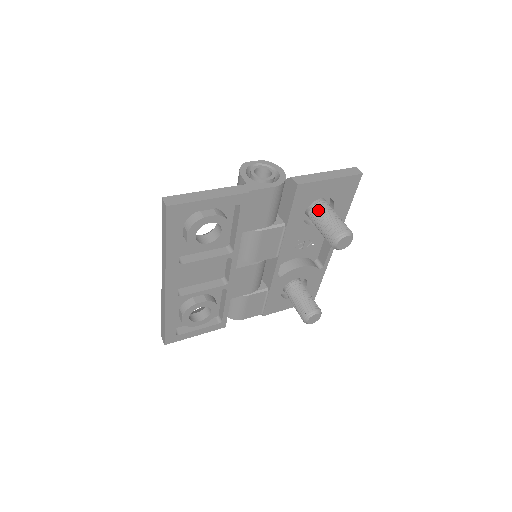
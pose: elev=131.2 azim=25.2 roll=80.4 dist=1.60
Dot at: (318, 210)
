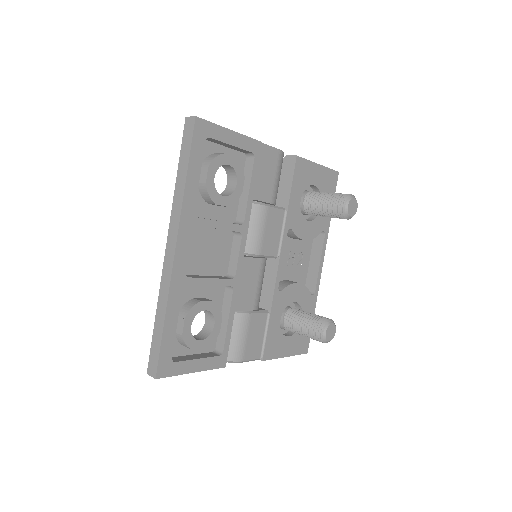
Dot at: (313, 194)
